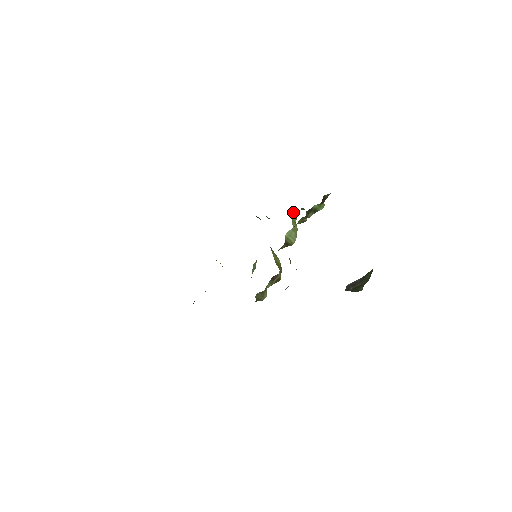
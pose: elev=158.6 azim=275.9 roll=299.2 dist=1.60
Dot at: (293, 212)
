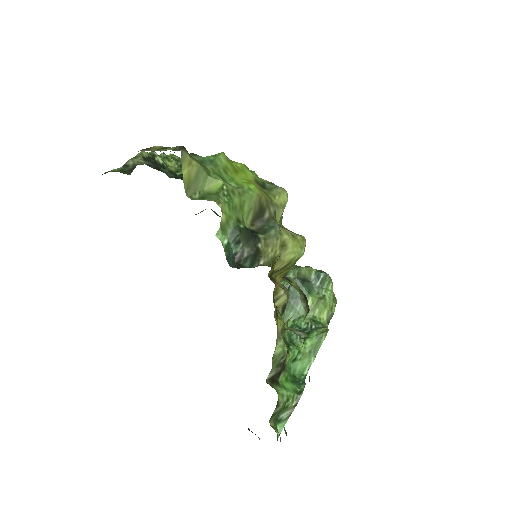
Dot at: occluded
